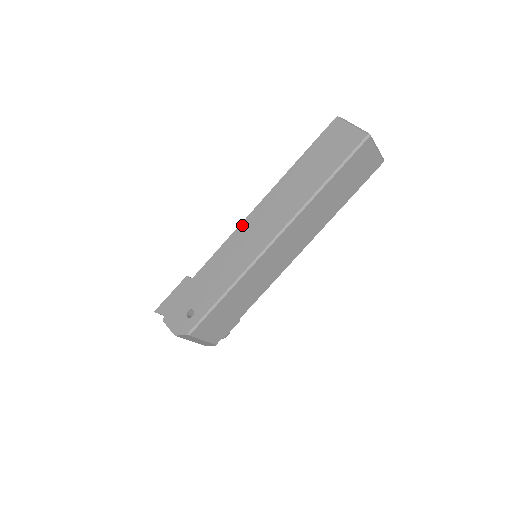
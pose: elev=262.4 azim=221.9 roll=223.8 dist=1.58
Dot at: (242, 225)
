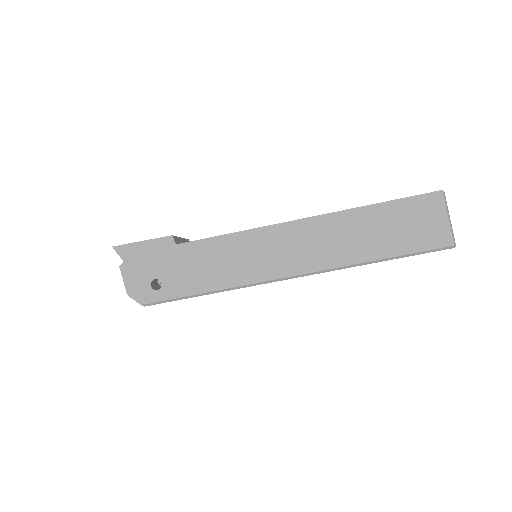
Dot at: (265, 229)
